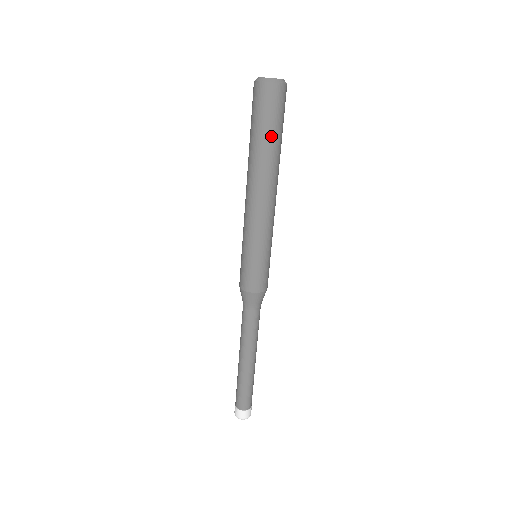
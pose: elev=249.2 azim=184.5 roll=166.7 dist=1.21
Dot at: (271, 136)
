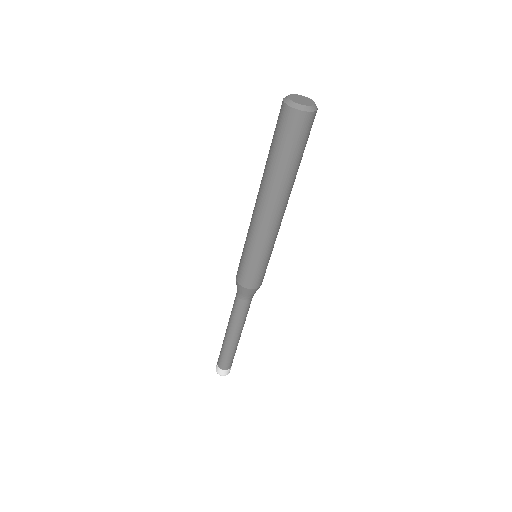
Dot at: (301, 159)
